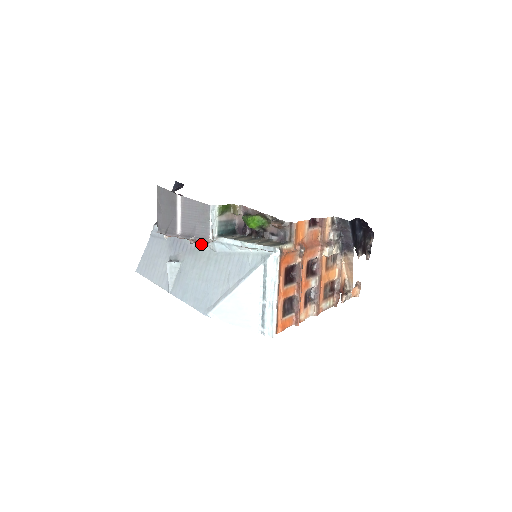
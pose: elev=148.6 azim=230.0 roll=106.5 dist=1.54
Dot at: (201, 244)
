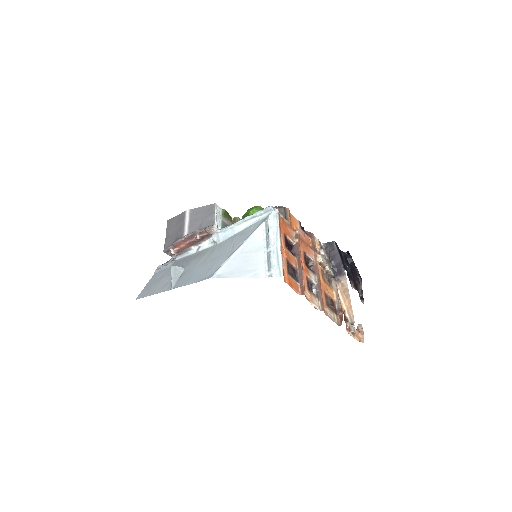
Dot at: (205, 248)
